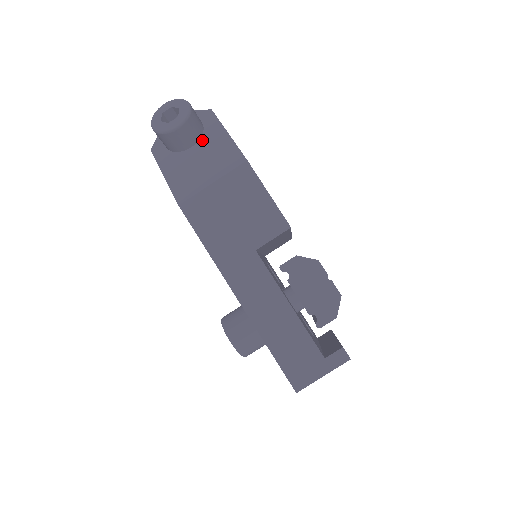
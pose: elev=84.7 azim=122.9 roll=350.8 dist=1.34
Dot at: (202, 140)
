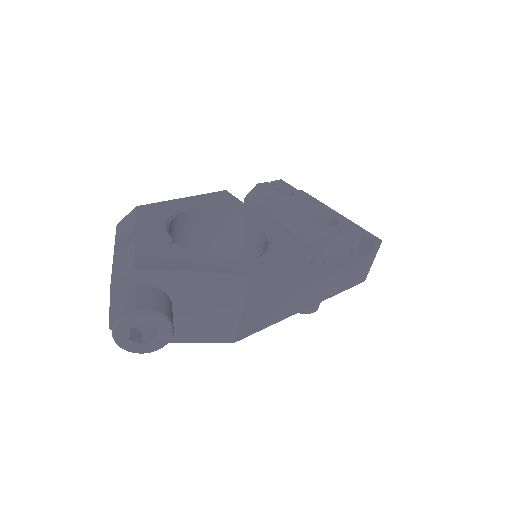
Dot at: (174, 297)
